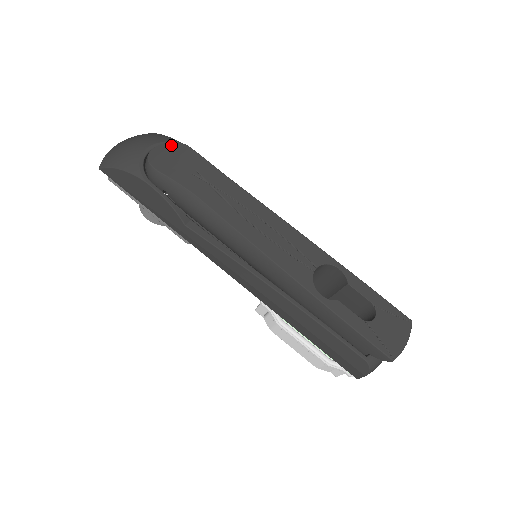
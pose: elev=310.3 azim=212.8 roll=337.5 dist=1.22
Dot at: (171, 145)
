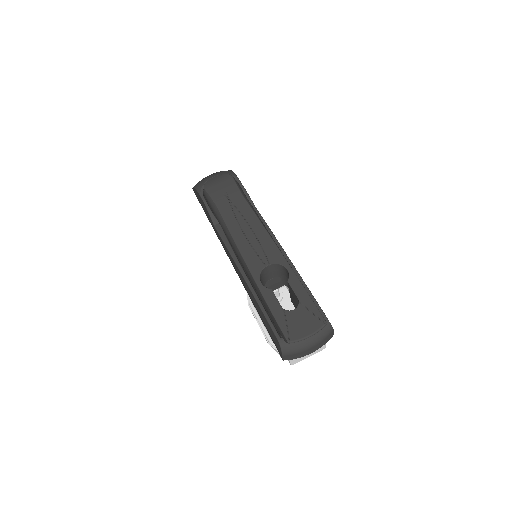
Dot at: (224, 176)
